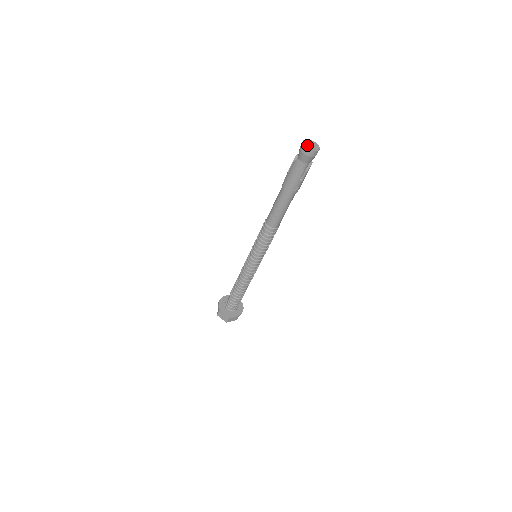
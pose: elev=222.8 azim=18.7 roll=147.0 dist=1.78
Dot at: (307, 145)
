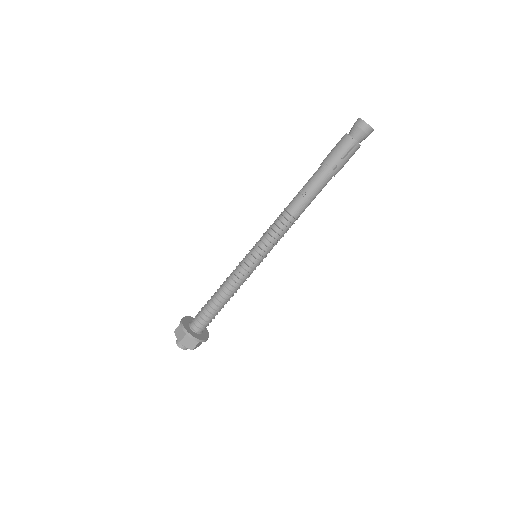
Dot at: (362, 120)
